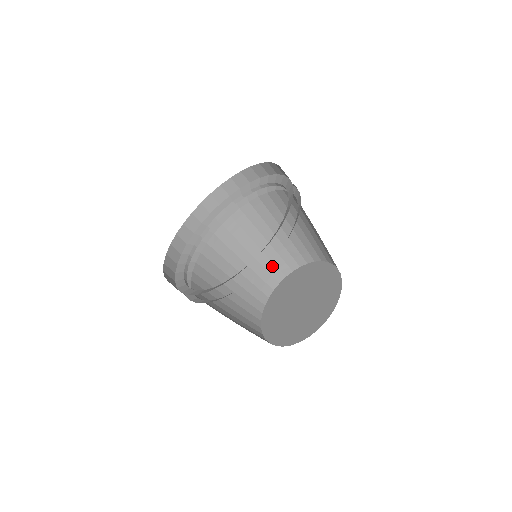
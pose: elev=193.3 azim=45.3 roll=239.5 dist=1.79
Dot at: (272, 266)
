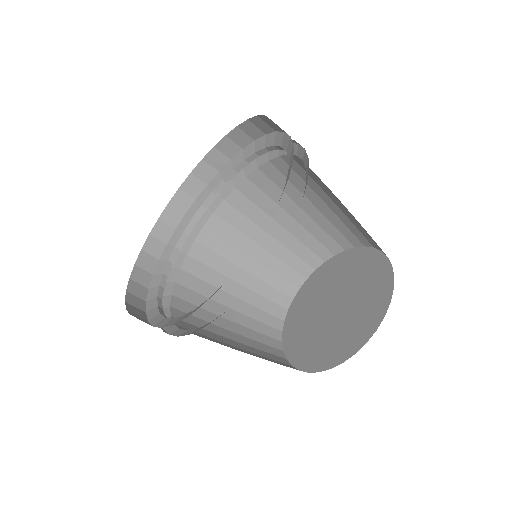
Dot at: (345, 228)
